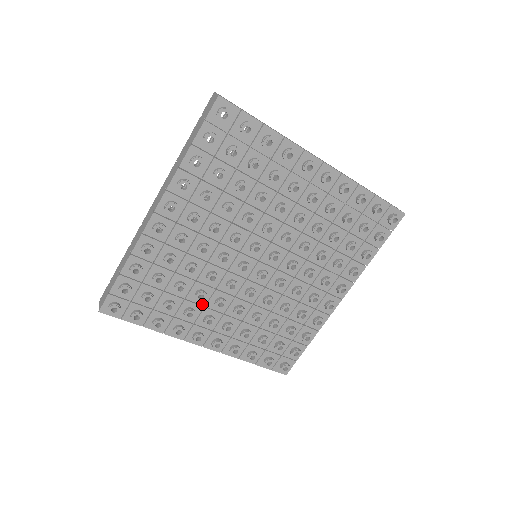
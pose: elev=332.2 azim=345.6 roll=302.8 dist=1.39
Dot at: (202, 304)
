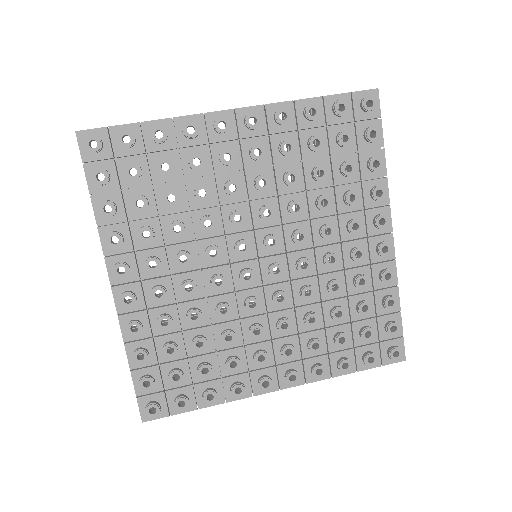
Dot at: (166, 240)
